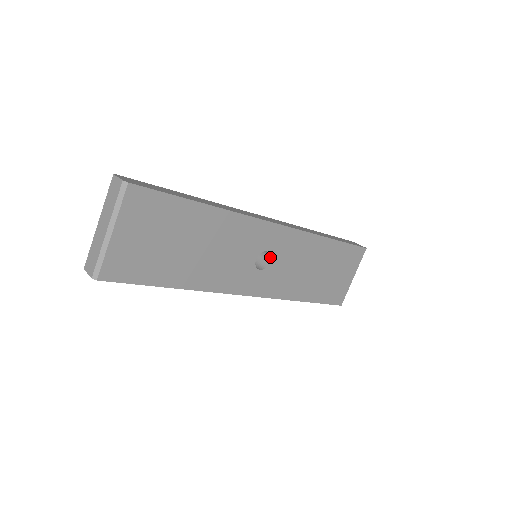
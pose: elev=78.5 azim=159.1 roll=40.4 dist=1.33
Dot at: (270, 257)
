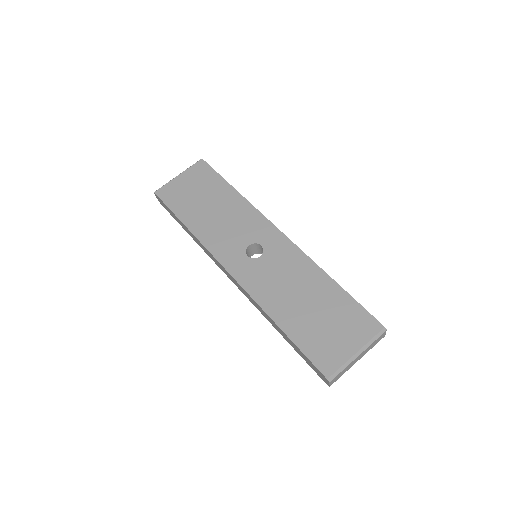
Dot at: (262, 254)
